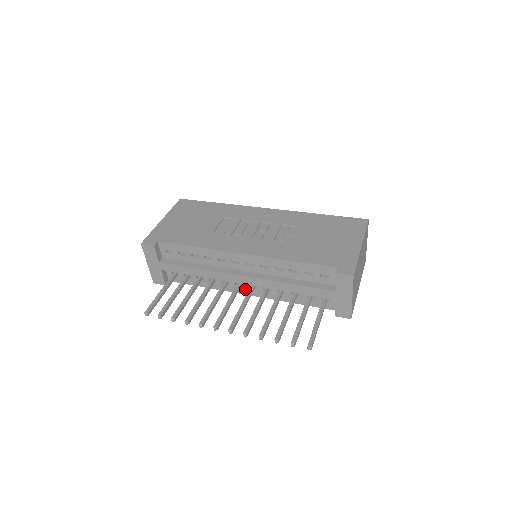
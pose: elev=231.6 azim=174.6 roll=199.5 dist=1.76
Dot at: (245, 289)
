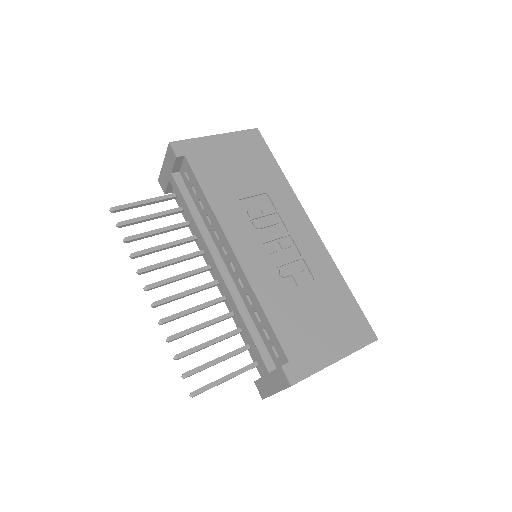
Dot at: occluded
